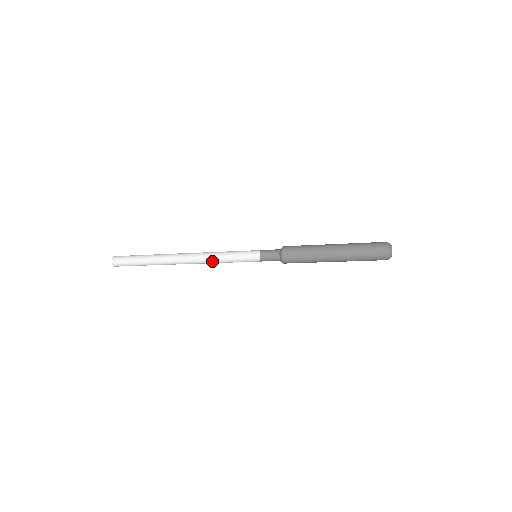
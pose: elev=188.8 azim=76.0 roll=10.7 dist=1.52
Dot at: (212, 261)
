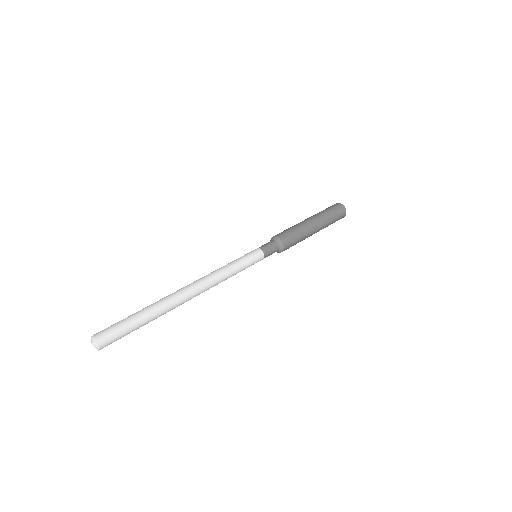
Dot at: (222, 278)
